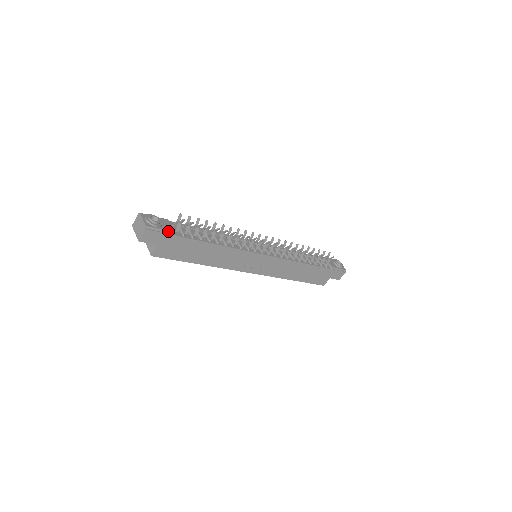
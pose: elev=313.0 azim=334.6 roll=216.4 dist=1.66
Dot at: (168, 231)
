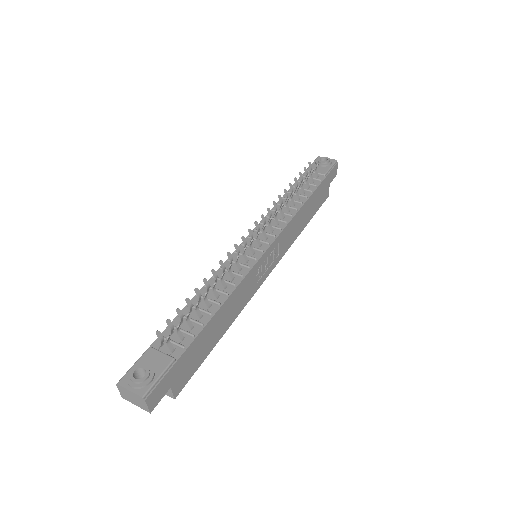
Dot at: (166, 368)
